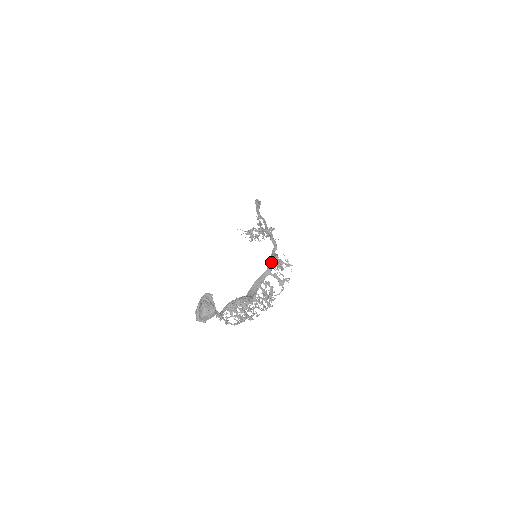
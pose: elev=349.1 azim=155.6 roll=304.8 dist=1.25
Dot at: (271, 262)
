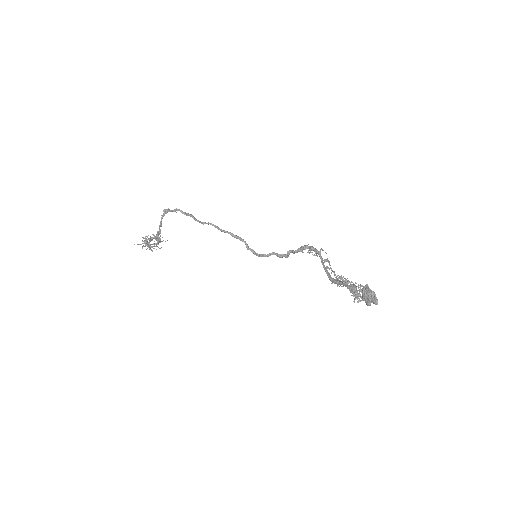
Dot at: (319, 252)
